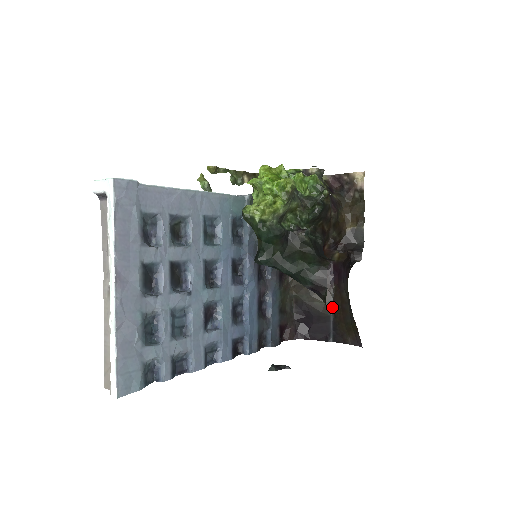
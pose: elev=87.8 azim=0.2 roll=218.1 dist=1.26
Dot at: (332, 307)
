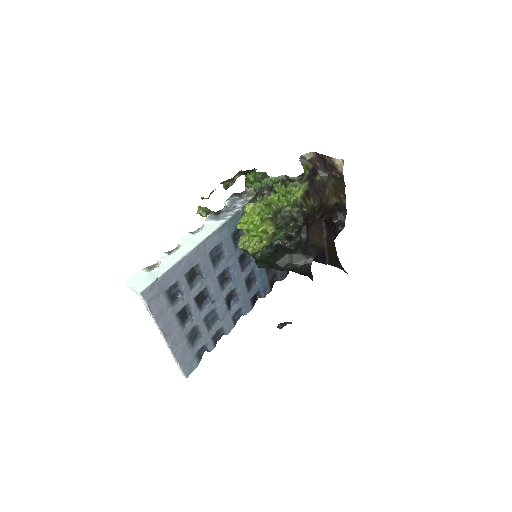
Dot at: (326, 245)
